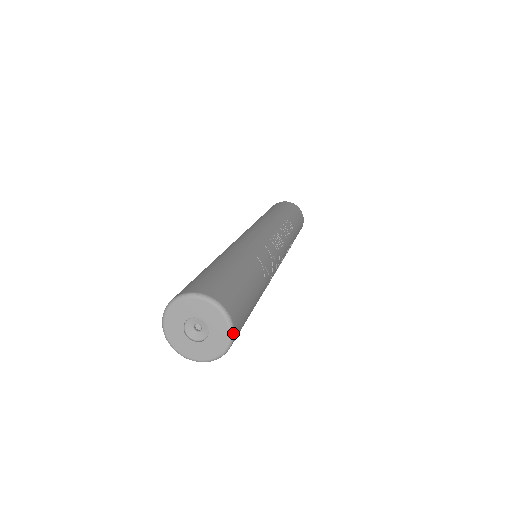
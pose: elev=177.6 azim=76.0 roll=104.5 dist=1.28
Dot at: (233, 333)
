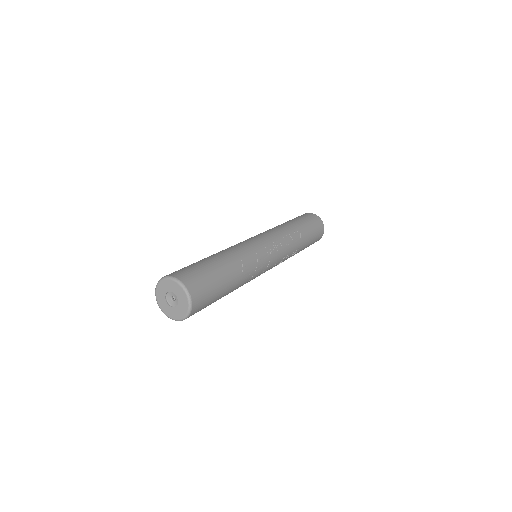
Dot at: (191, 306)
